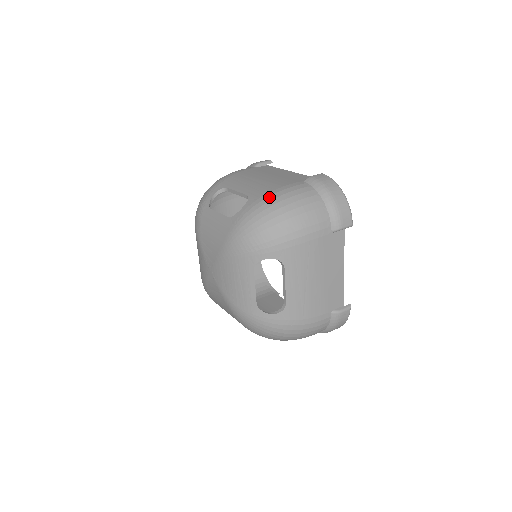
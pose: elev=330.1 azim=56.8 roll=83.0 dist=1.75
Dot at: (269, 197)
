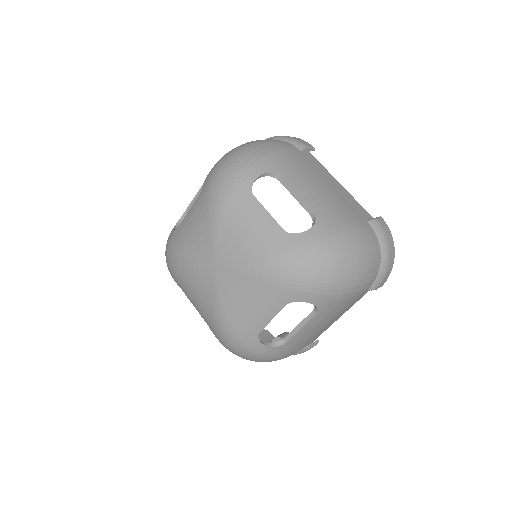
Dot at: (343, 235)
